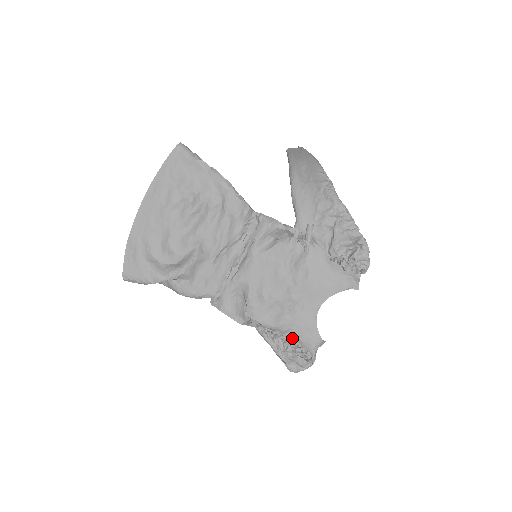
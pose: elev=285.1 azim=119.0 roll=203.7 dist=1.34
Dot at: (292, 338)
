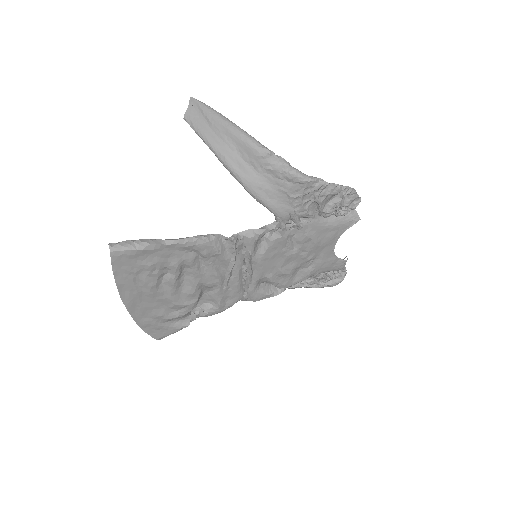
Dot at: (323, 275)
